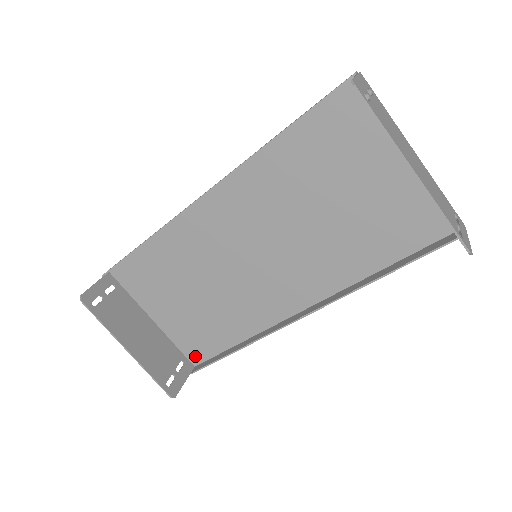
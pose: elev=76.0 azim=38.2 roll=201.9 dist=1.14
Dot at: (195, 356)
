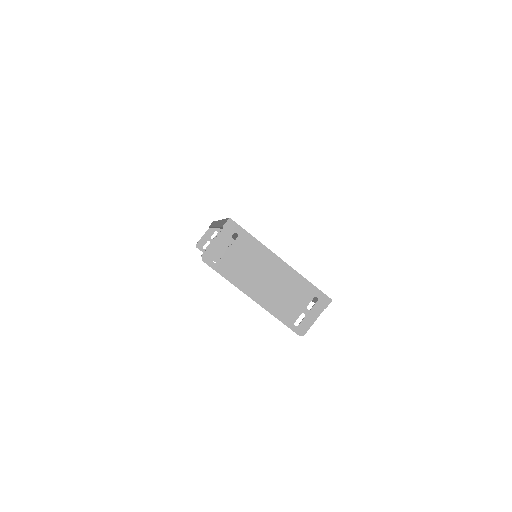
Dot at: occluded
